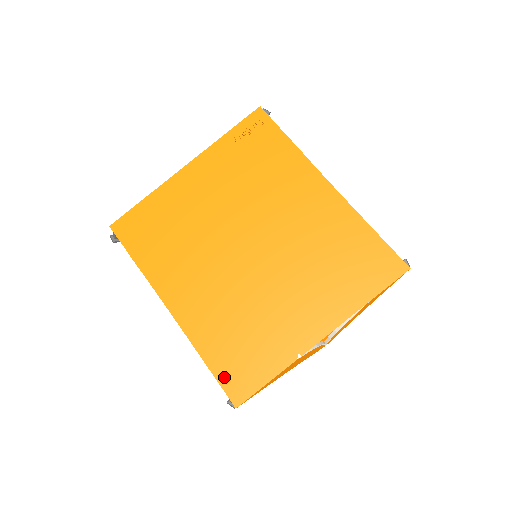
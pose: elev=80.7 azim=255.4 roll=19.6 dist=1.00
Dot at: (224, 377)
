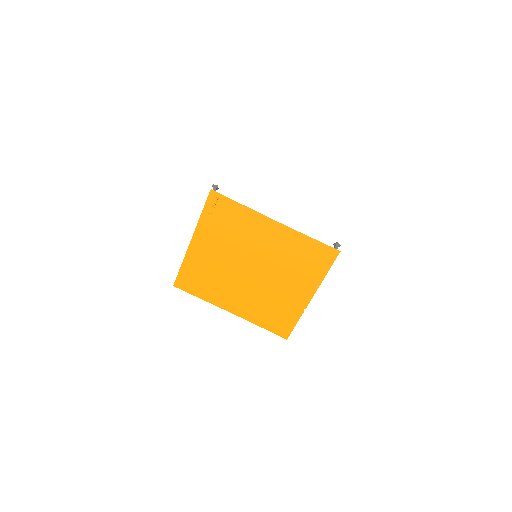
Dot at: (274, 330)
